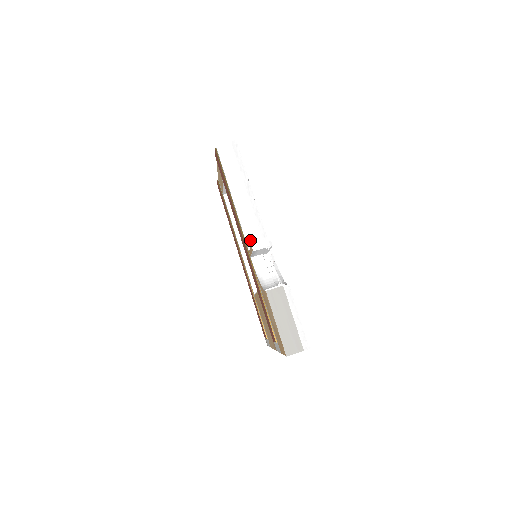
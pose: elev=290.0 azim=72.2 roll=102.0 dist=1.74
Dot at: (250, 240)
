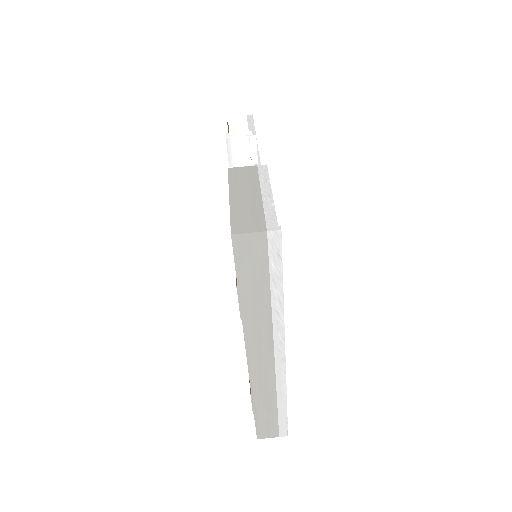
Dot at: occluded
